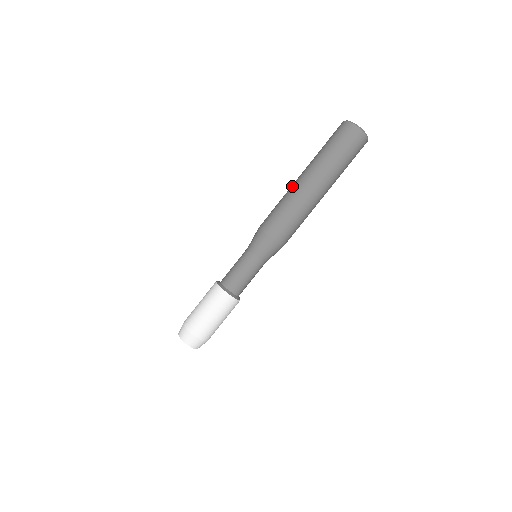
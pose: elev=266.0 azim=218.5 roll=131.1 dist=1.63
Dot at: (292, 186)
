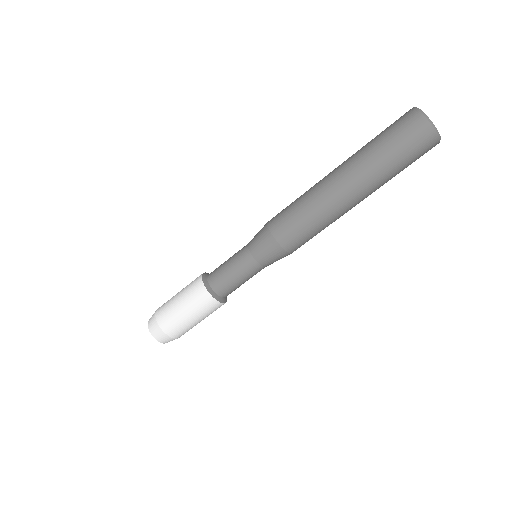
Dot at: (325, 188)
